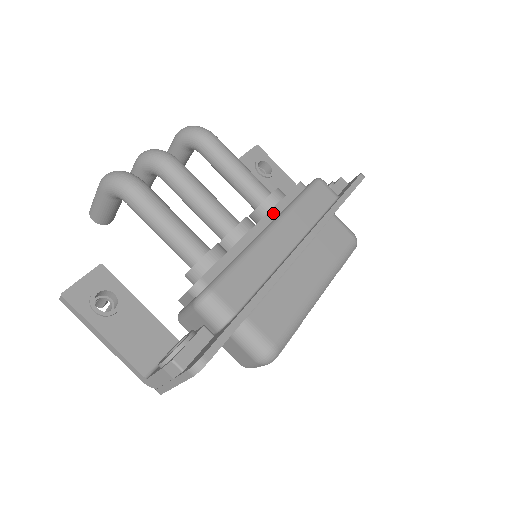
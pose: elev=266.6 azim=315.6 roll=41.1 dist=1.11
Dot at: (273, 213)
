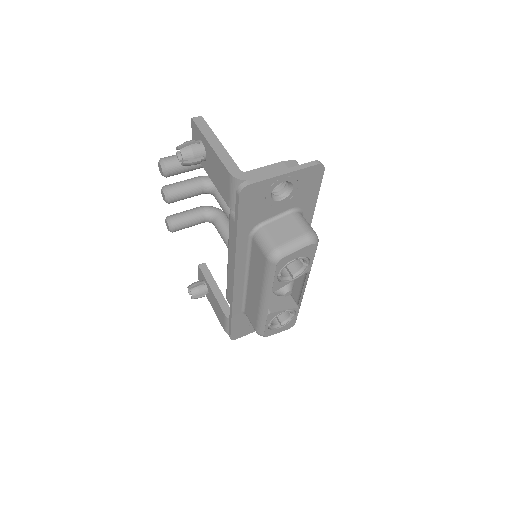
Dot at: occluded
